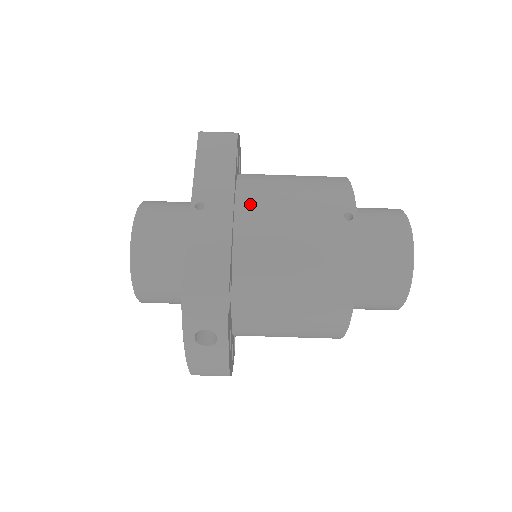
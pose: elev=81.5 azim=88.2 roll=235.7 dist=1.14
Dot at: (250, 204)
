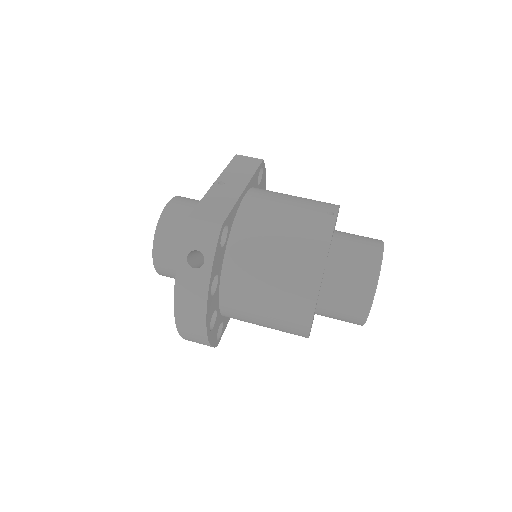
Dot at: (258, 194)
